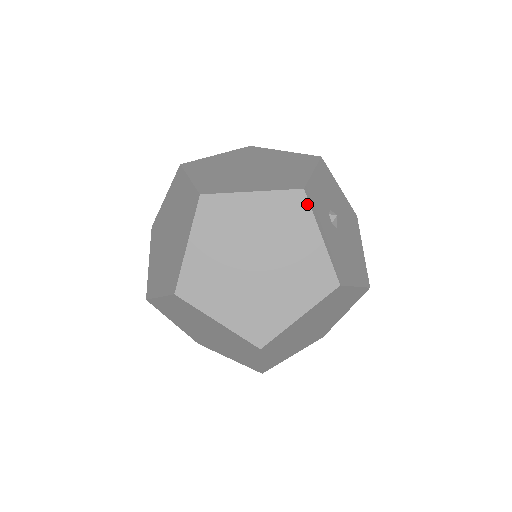
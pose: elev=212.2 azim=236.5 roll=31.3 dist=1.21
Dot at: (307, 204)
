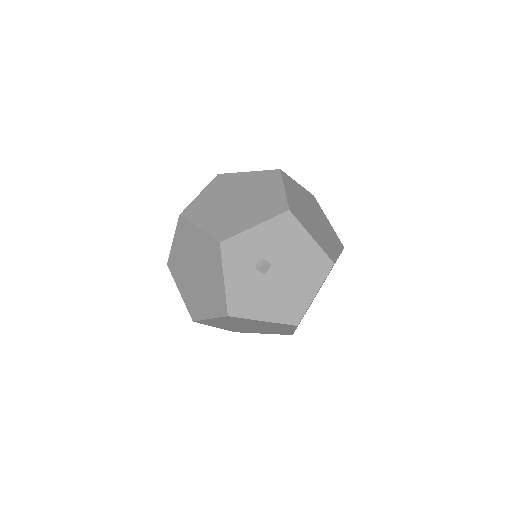
Dot at: (220, 253)
